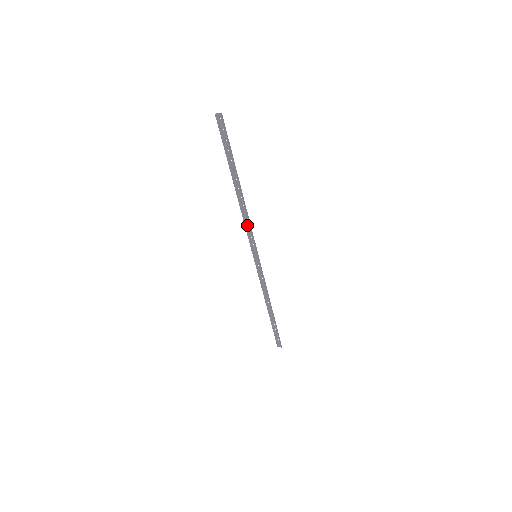
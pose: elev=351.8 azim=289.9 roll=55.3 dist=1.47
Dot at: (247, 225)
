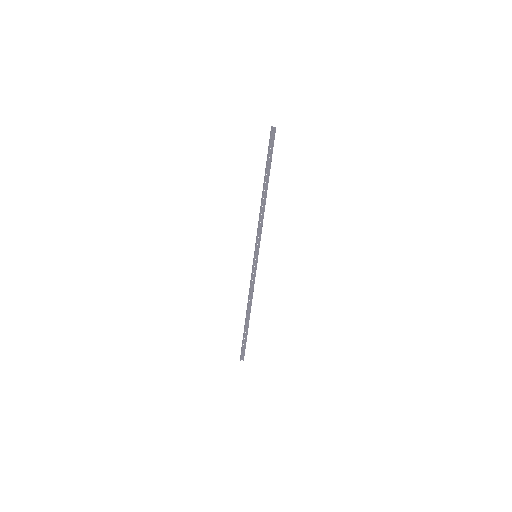
Dot at: (259, 225)
